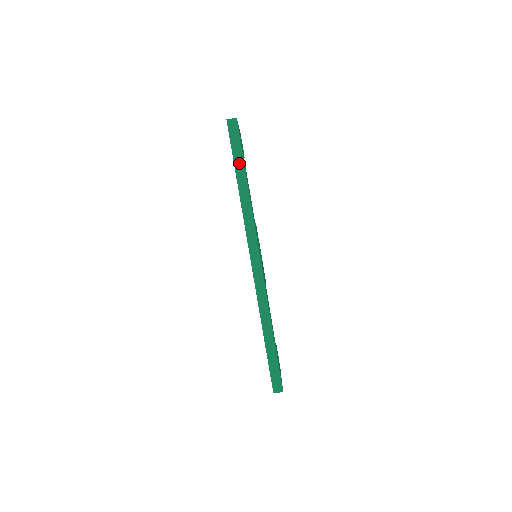
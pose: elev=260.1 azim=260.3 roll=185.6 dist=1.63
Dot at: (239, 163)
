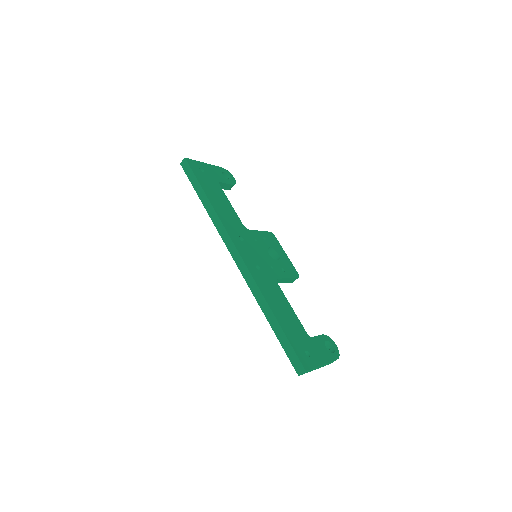
Dot at: (198, 188)
